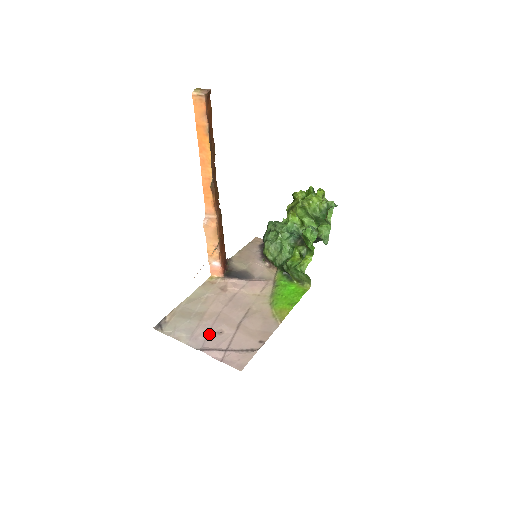
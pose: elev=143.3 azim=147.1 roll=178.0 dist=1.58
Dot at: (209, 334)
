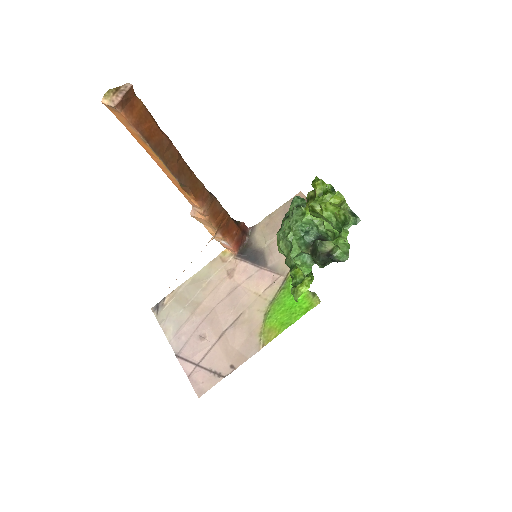
Dot at: (192, 336)
